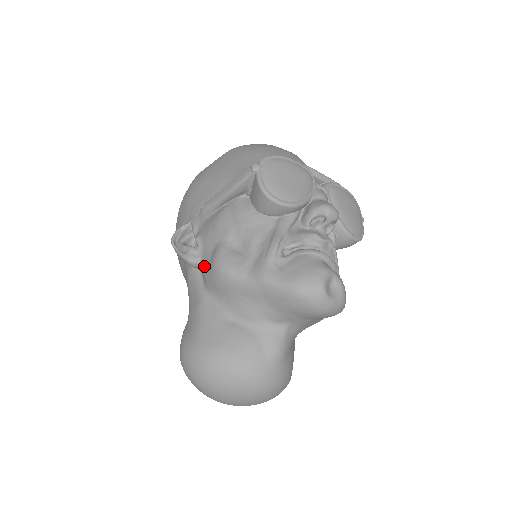
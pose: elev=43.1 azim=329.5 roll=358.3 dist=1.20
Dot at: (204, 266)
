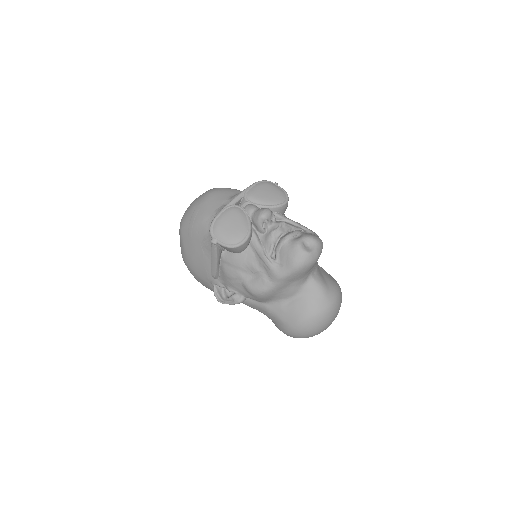
Dot at: (249, 297)
